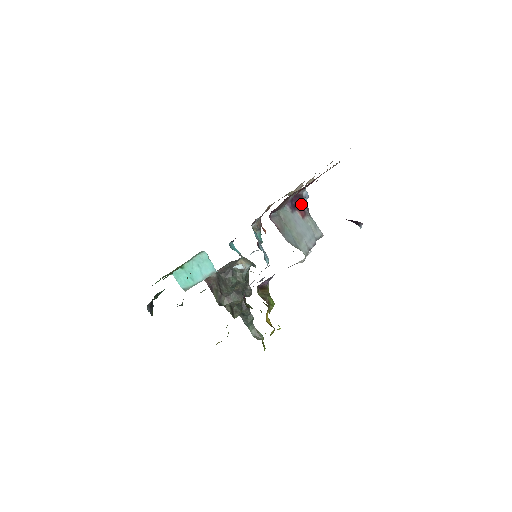
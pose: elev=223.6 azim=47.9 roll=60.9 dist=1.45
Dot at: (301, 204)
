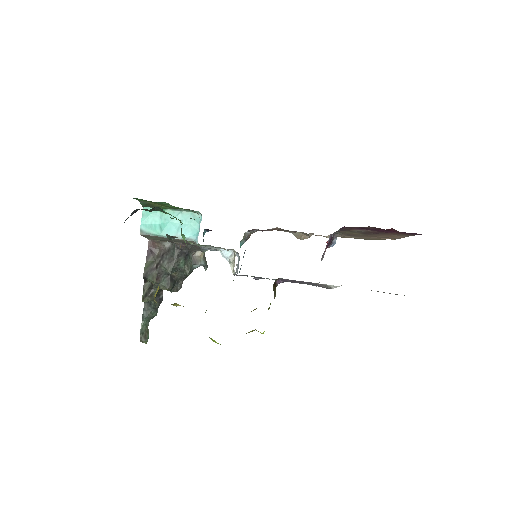
Dot at: (328, 246)
